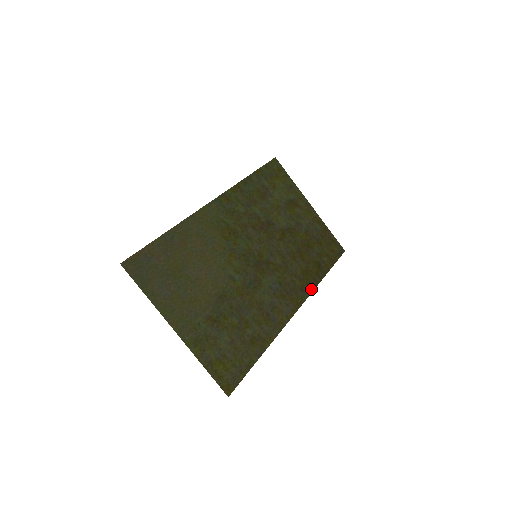
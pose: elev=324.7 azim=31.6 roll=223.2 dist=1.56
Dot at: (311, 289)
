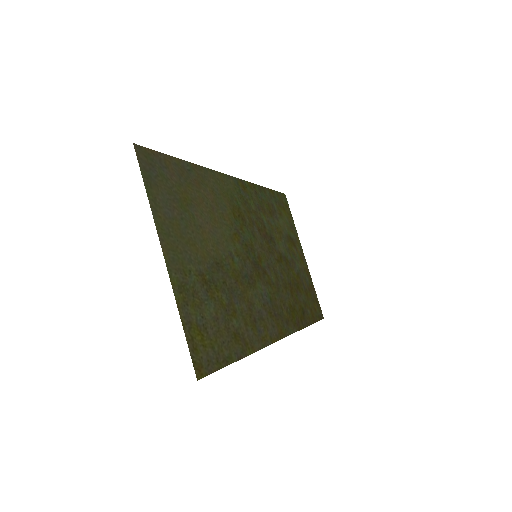
Dot at: (294, 329)
